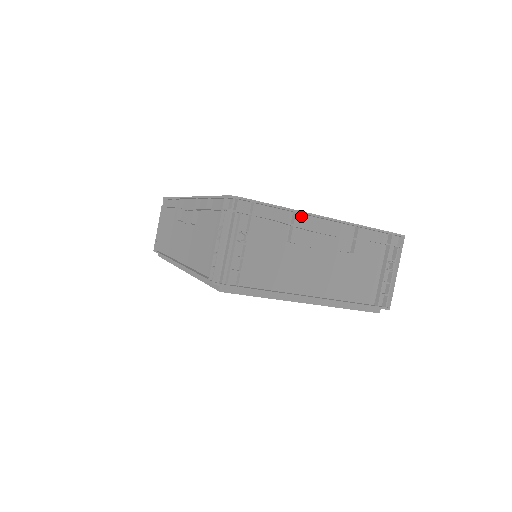
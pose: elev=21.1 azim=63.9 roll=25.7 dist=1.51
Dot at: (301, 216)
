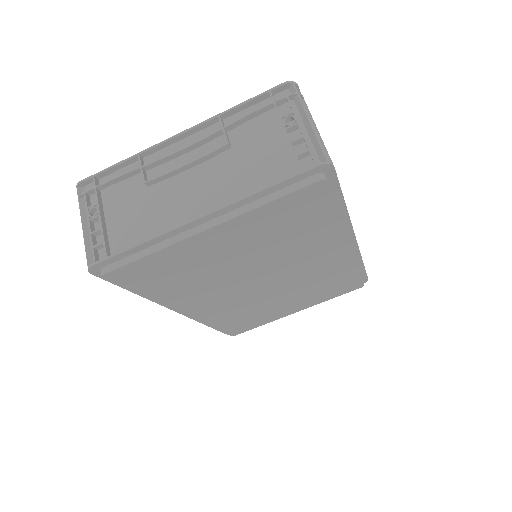
Dot at: (152, 156)
